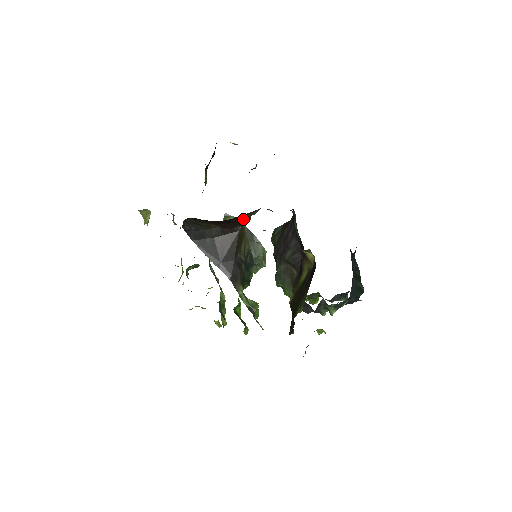
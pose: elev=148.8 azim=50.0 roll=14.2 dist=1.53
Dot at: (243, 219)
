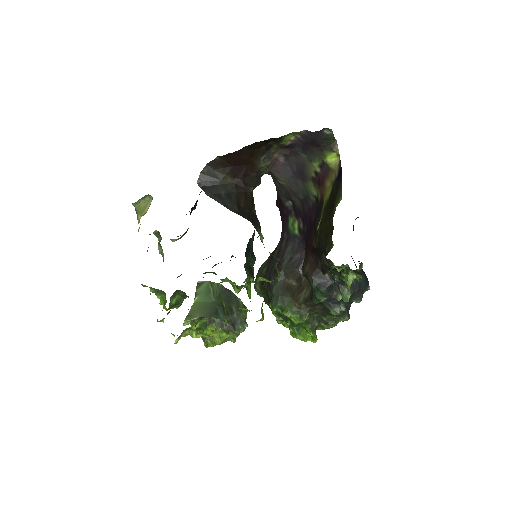
Dot at: (256, 175)
